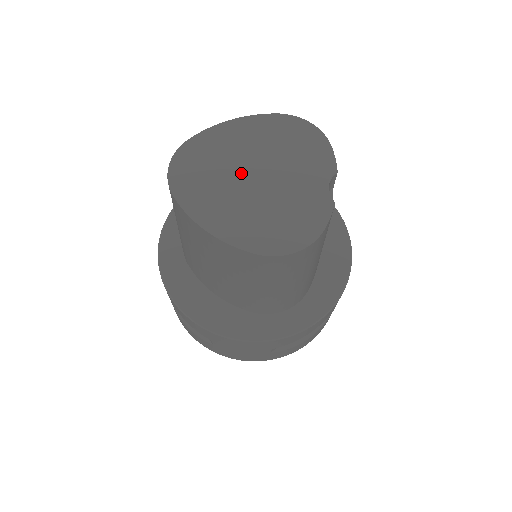
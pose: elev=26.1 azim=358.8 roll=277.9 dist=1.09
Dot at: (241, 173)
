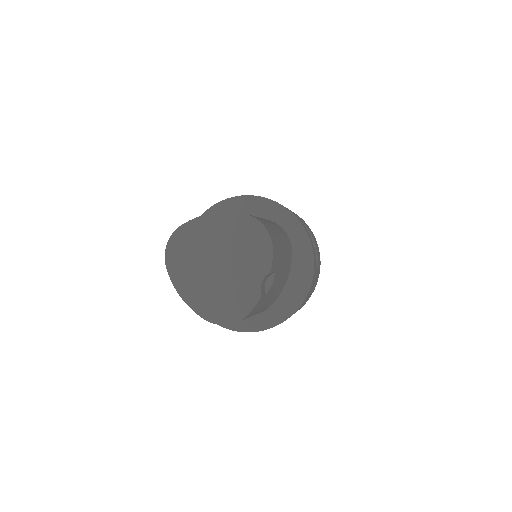
Dot at: (209, 260)
